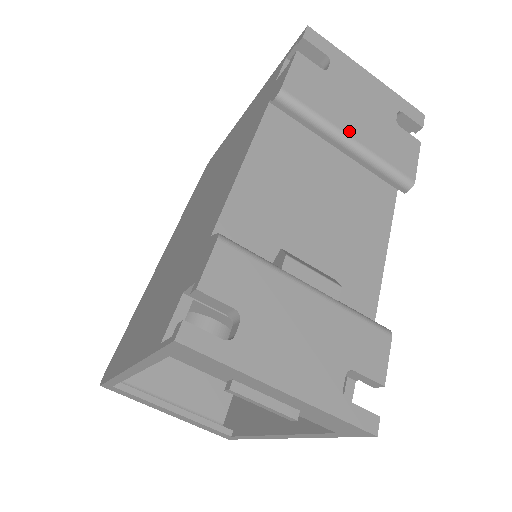
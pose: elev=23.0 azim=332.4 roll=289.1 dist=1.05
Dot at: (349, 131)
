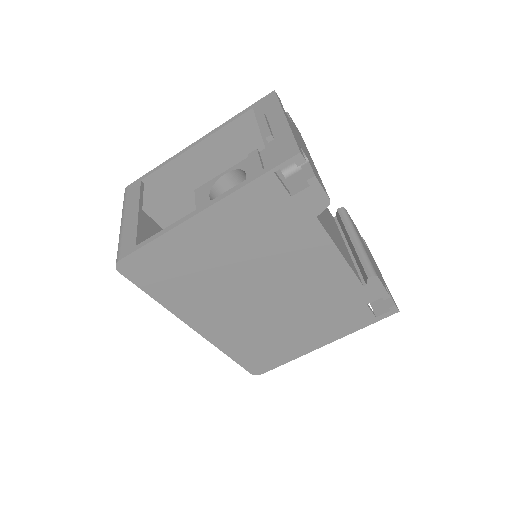
Dot at: occluded
